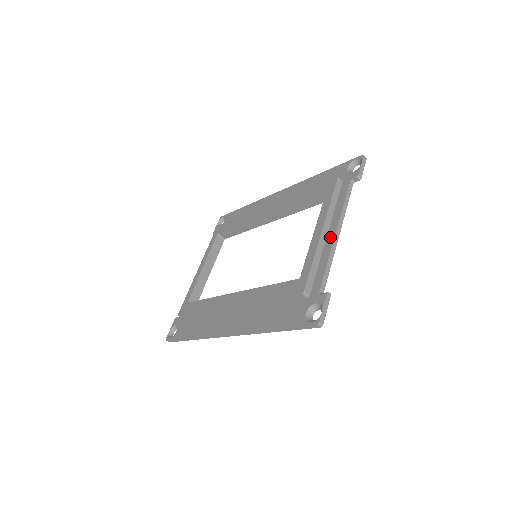
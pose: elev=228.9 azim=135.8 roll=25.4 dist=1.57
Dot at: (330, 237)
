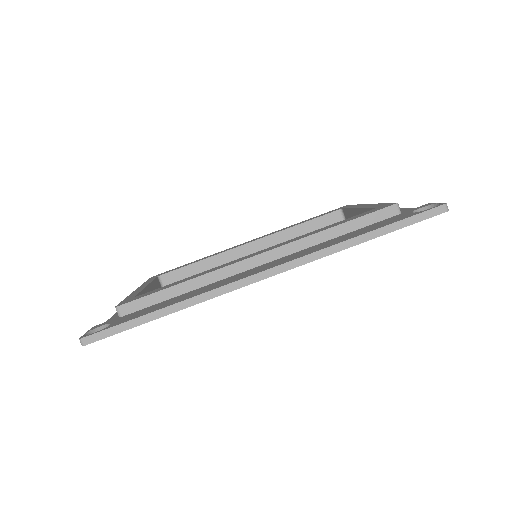
Dot at: occluded
